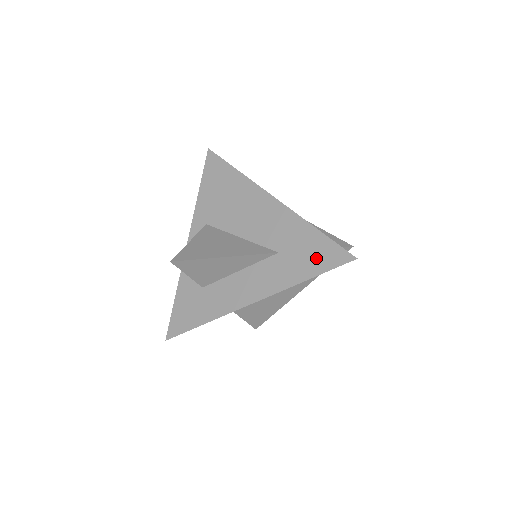
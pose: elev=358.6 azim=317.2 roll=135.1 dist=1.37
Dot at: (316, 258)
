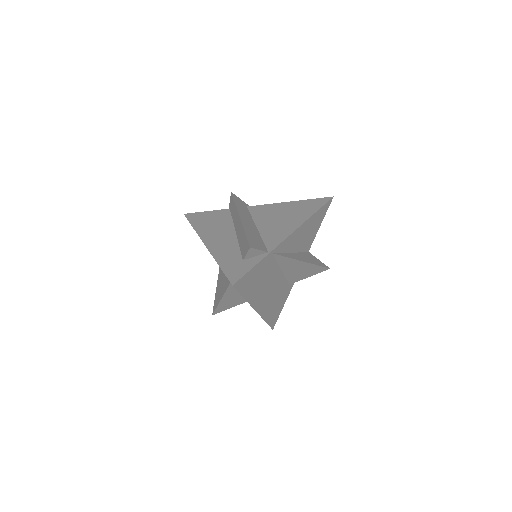
Dot at: occluded
